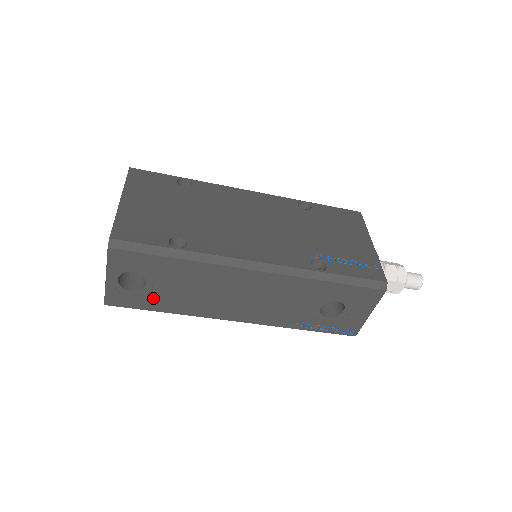
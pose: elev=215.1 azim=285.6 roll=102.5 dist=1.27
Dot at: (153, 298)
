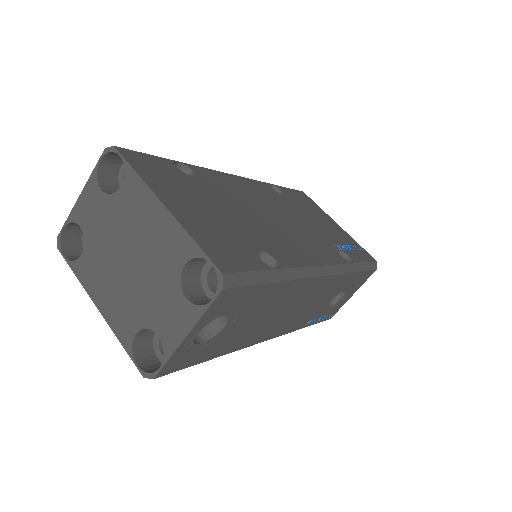
Dot at: (216, 344)
